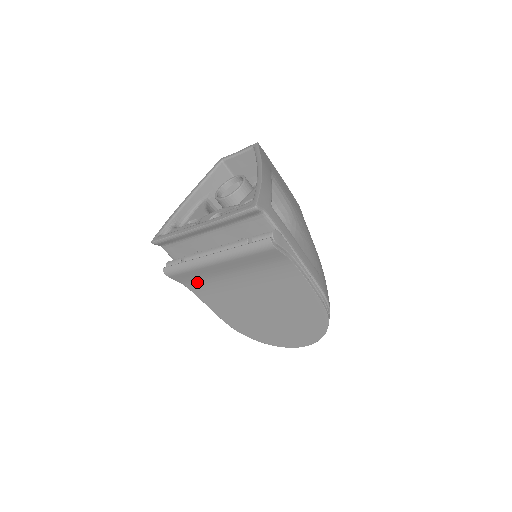
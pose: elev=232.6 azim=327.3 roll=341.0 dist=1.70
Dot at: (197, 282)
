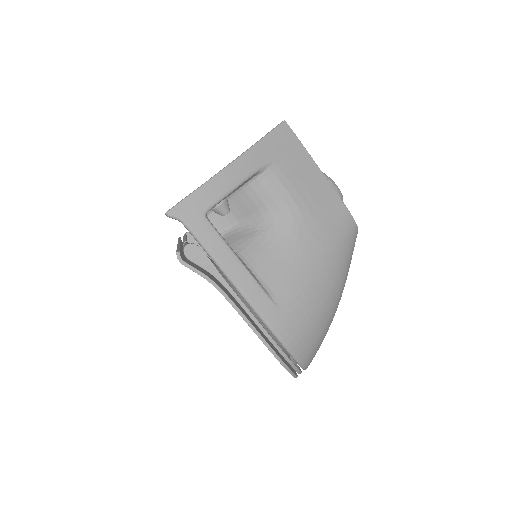
Dot at: occluded
